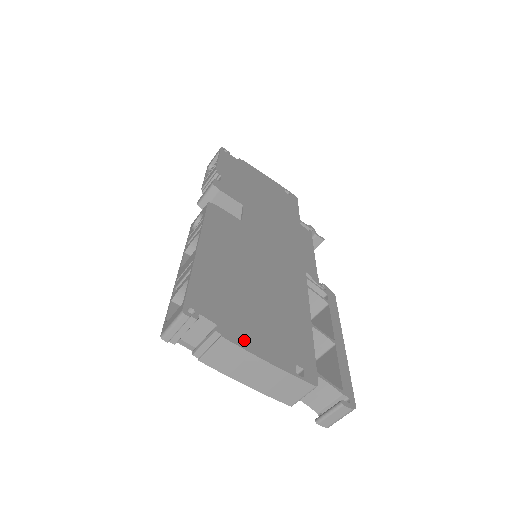
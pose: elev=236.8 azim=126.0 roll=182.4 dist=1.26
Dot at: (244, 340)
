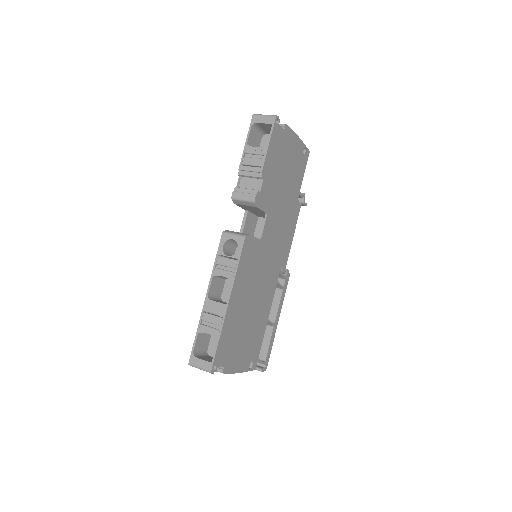
Dot at: (233, 367)
